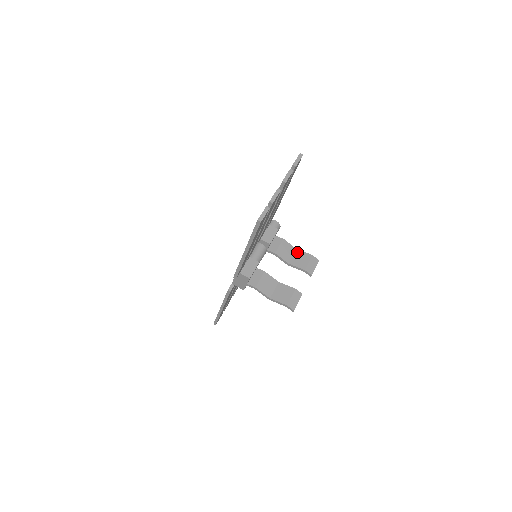
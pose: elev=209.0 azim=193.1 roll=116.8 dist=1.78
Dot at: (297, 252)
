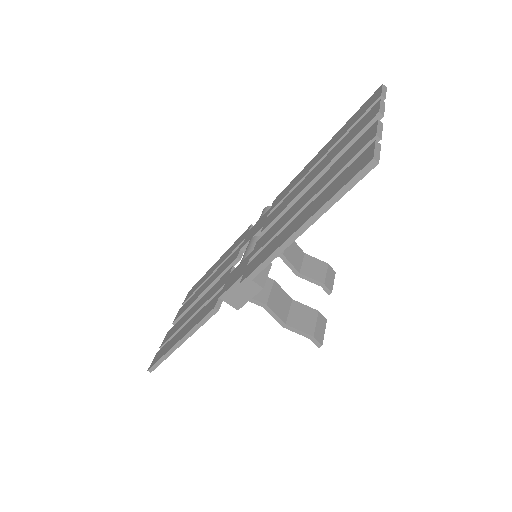
Dot at: (307, 257)
